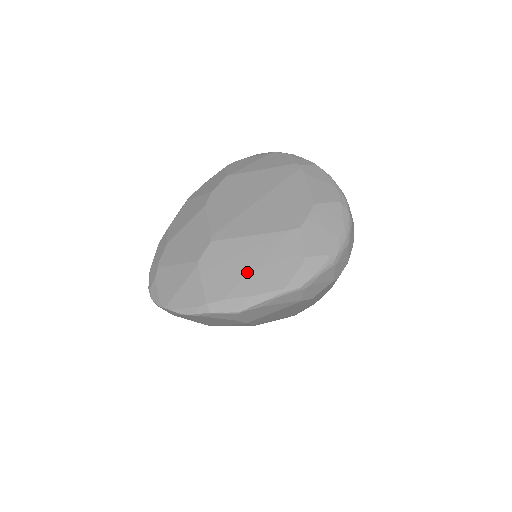
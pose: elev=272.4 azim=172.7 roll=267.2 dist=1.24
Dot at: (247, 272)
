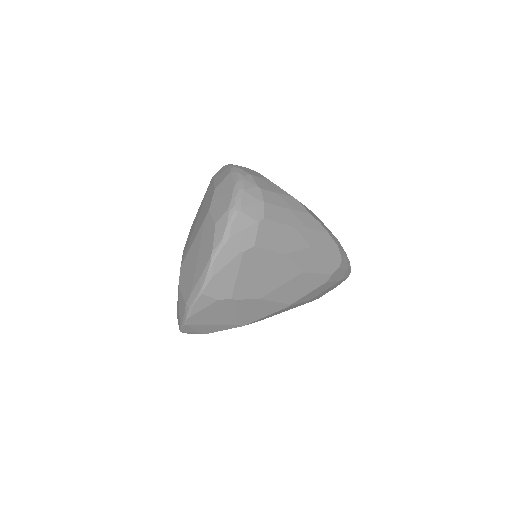
Dot at: (195, 265)
